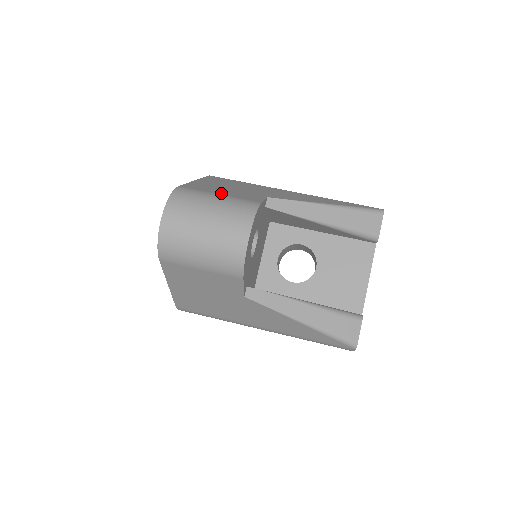
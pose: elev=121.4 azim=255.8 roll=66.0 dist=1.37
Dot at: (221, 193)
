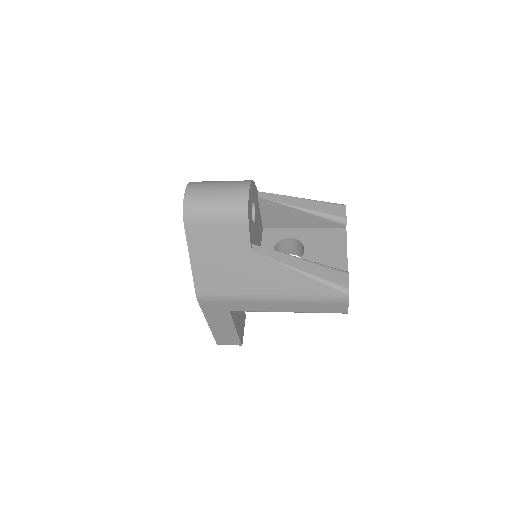
Dot at: occluded
